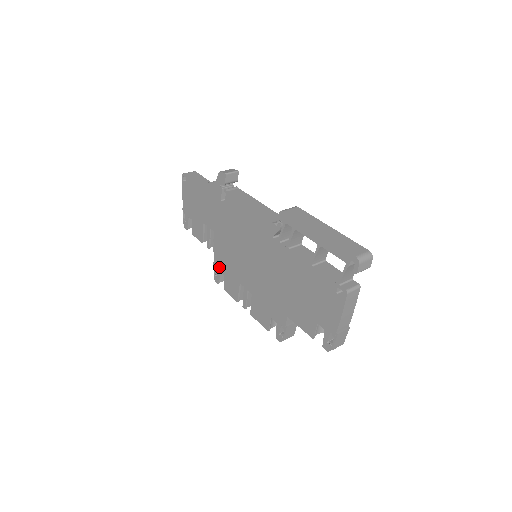
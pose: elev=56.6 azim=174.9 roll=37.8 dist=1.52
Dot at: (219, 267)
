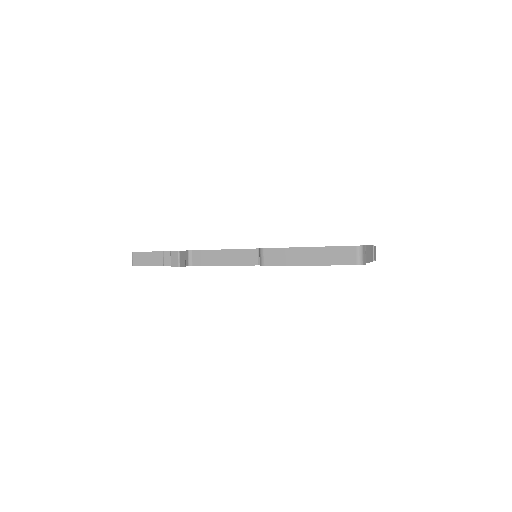
Dot at: occluded
